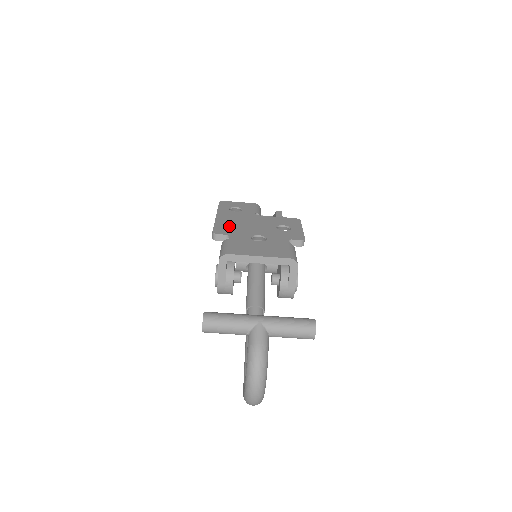
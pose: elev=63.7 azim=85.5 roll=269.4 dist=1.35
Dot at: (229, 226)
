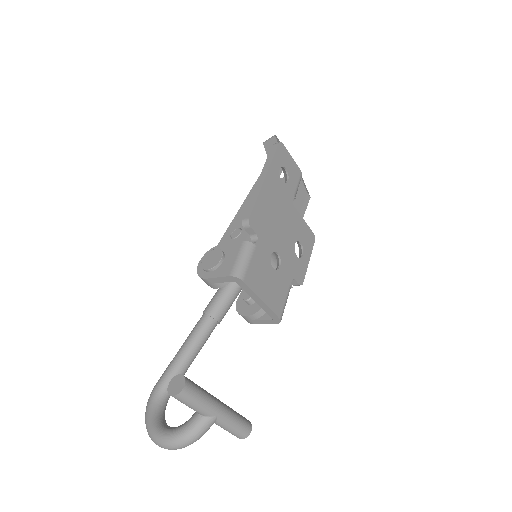
Dot at: (266, 215)
